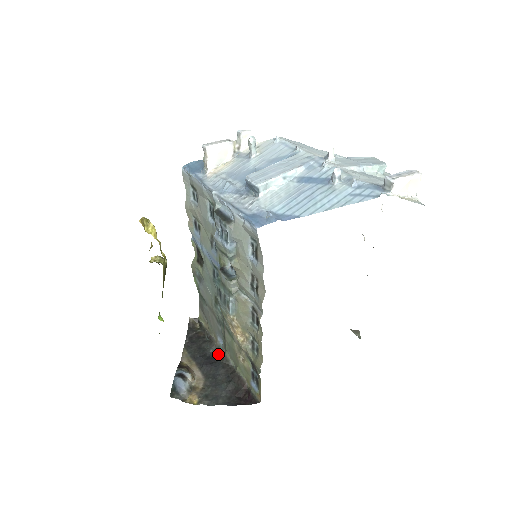
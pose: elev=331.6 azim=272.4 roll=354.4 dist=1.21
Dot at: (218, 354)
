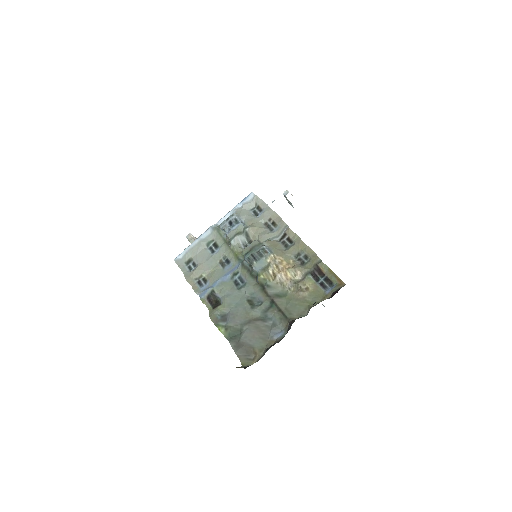
Dot at: (286, 333)
